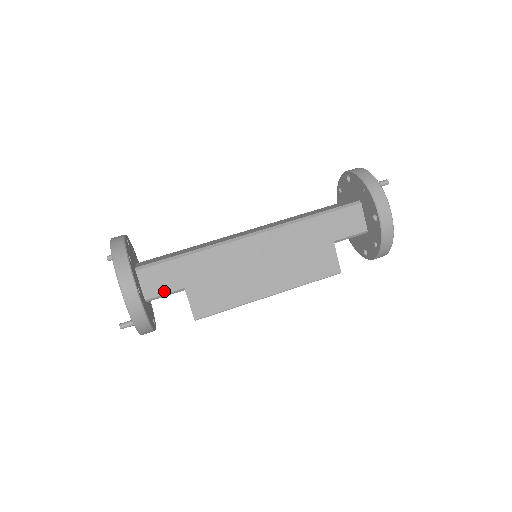
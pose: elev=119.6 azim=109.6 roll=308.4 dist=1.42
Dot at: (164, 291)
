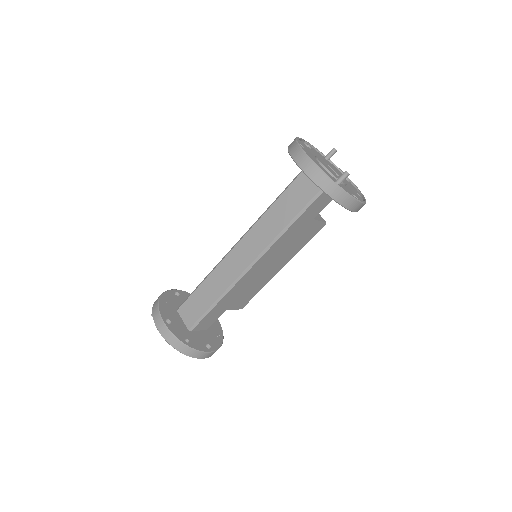
Dot at: (215, 320)
